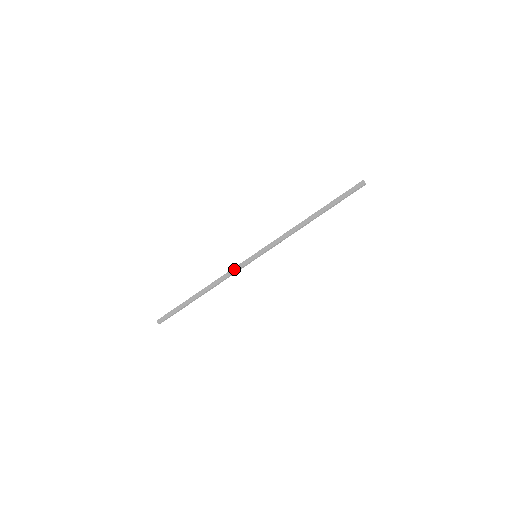
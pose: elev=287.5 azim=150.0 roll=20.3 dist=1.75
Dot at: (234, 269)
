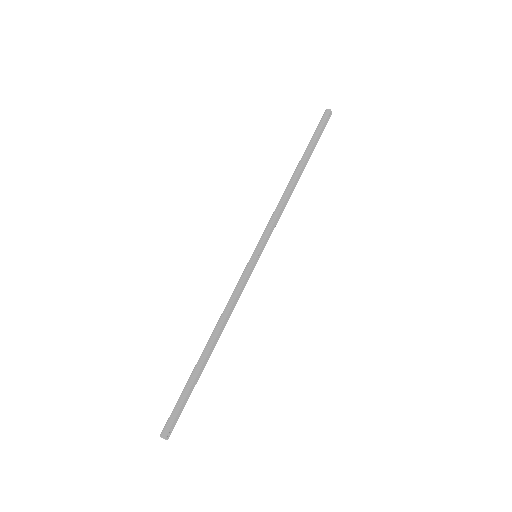
Dot at: (236, 287)
